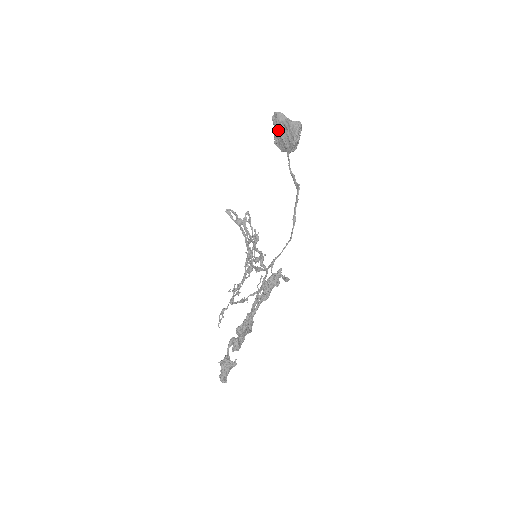
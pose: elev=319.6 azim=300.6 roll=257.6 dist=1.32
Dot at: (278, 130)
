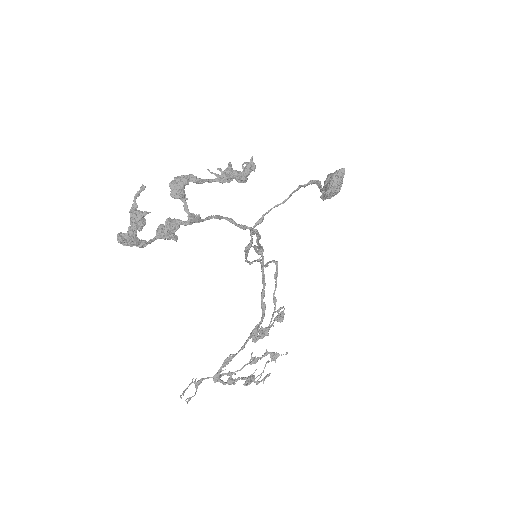
Dot at: occluded
